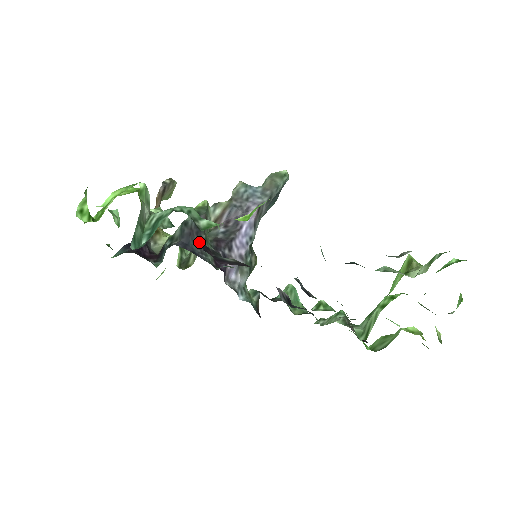
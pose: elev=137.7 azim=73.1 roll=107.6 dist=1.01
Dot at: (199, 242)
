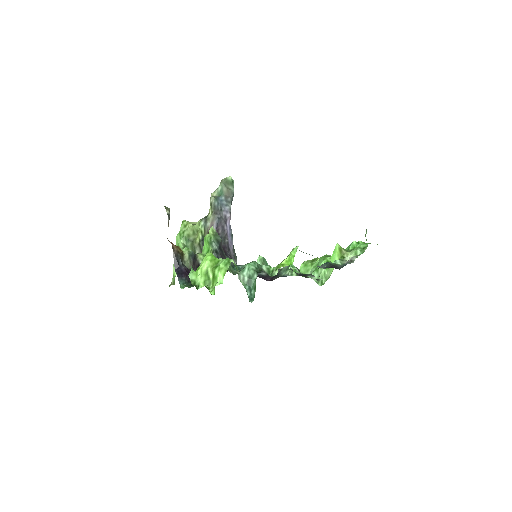
Dot at: occluded
